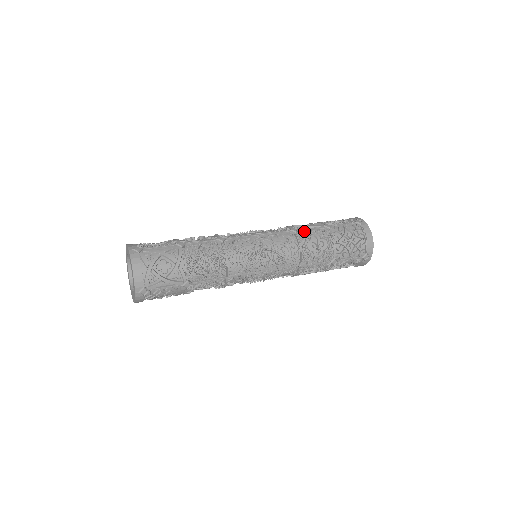
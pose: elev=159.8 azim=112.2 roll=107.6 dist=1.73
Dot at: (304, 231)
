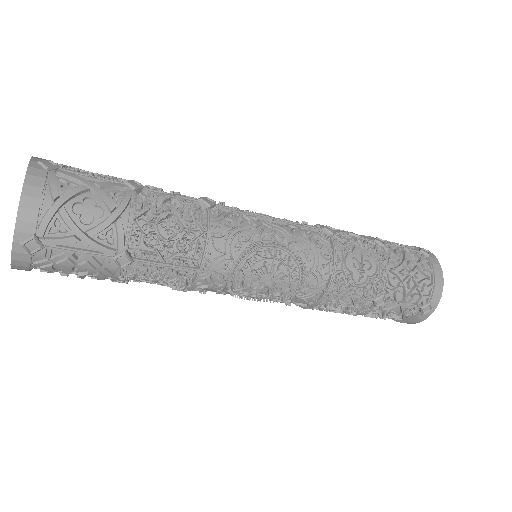
Dot at: (344, 236)
